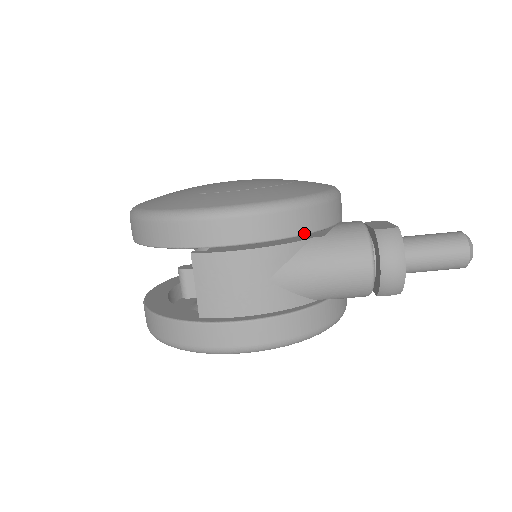
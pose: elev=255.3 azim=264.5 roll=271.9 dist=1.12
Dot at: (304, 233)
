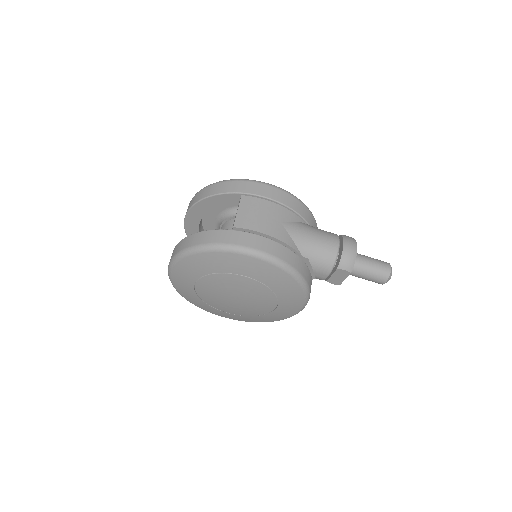
Dot at: (303, 217)
